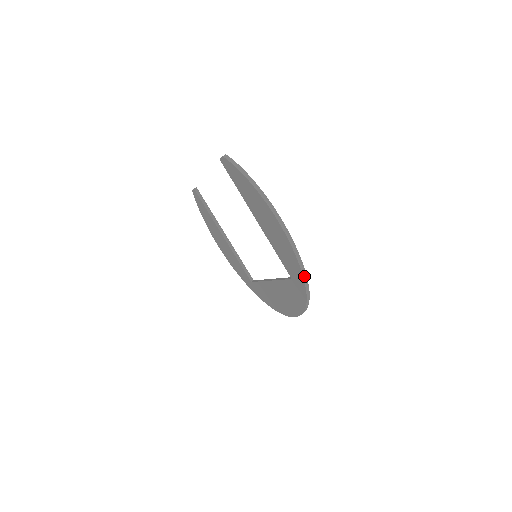
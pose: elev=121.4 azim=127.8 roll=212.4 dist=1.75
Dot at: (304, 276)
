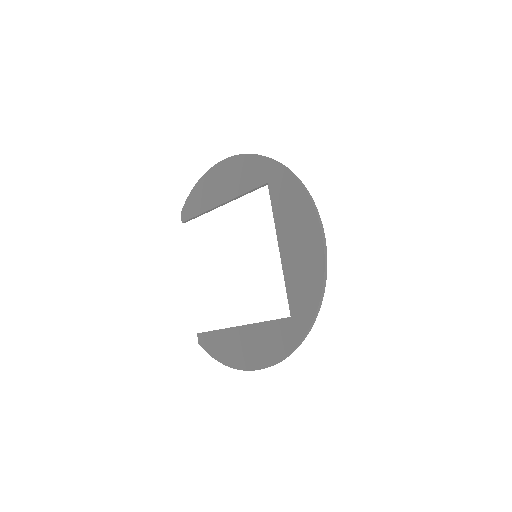
Dot at: (262, 156)
